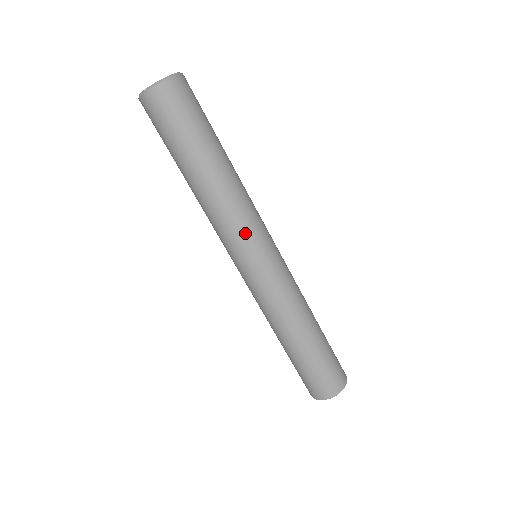
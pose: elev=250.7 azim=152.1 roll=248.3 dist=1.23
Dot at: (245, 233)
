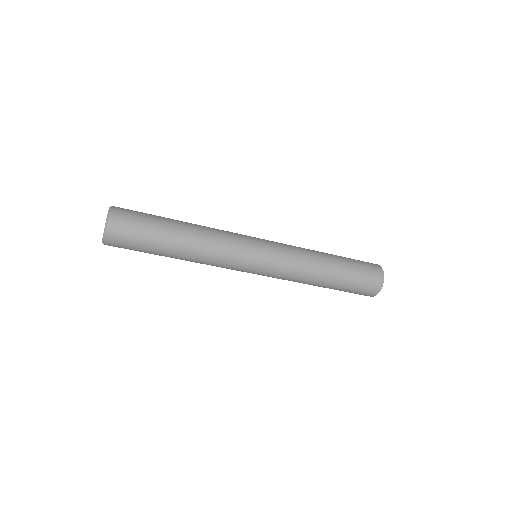
Dot at: (231, 267)
